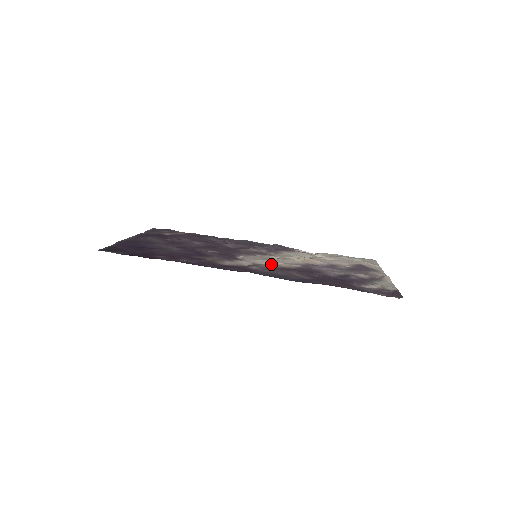
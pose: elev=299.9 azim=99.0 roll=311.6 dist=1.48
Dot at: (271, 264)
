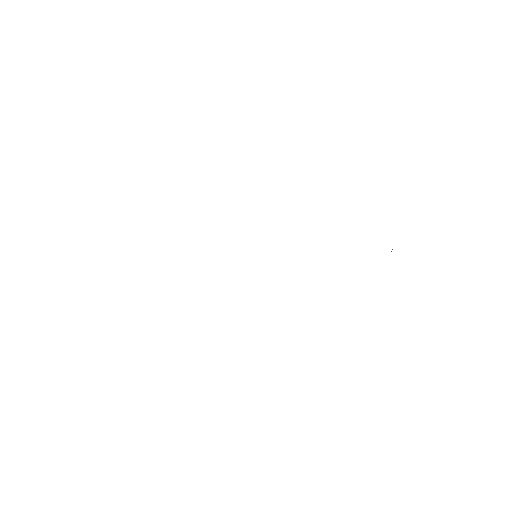
Dot at: occluded
